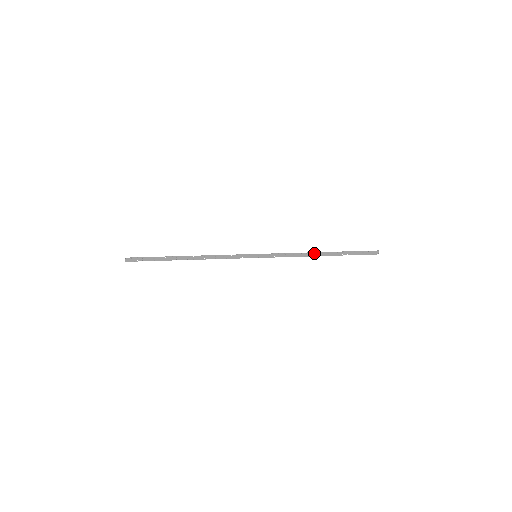
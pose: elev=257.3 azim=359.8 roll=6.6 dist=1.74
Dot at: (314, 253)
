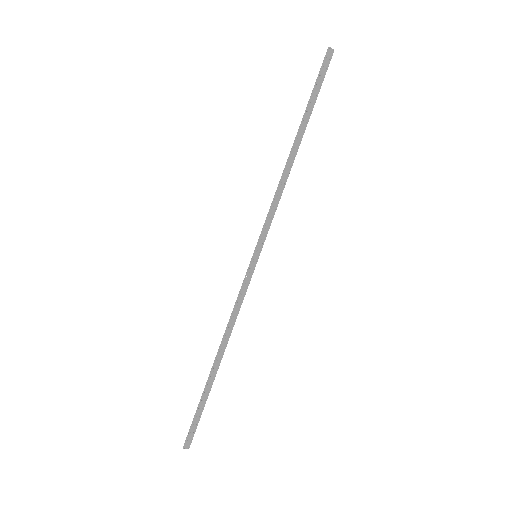
Dot at: (289, 161)
